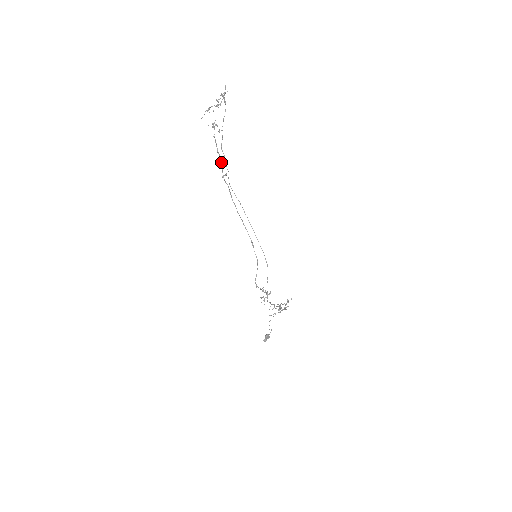
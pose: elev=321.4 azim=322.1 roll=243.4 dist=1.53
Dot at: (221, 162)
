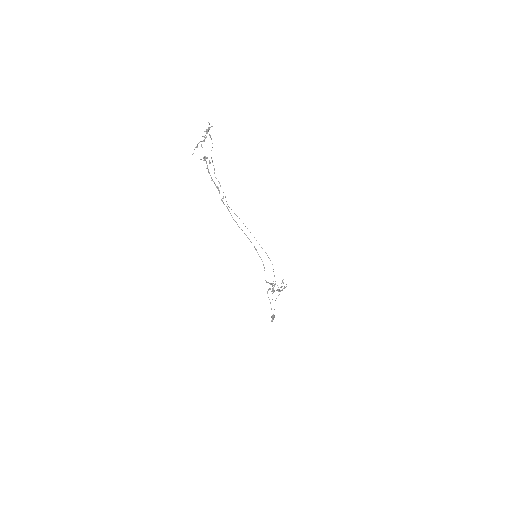
Dot at: (217, 188)
